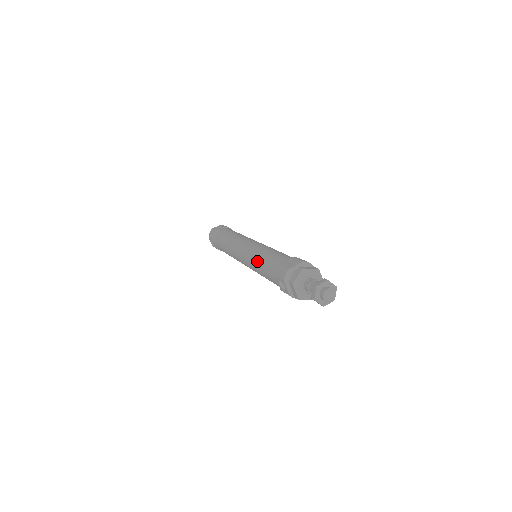
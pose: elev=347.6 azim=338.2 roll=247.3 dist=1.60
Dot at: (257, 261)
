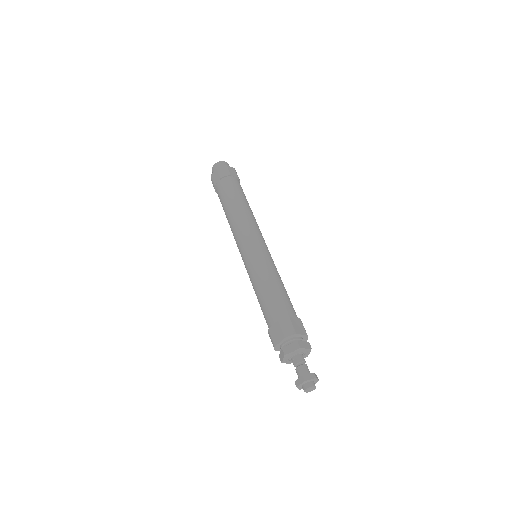
Dot at: occluded
